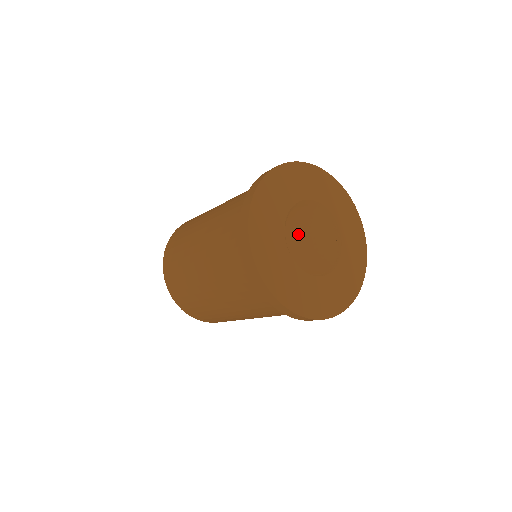
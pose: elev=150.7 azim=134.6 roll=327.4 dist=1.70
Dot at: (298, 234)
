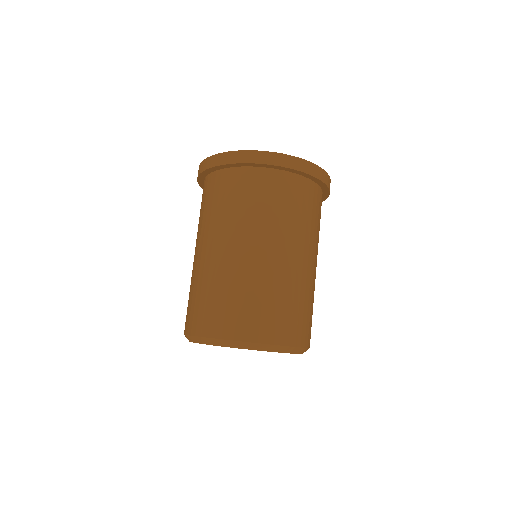
Dot at: occluded
